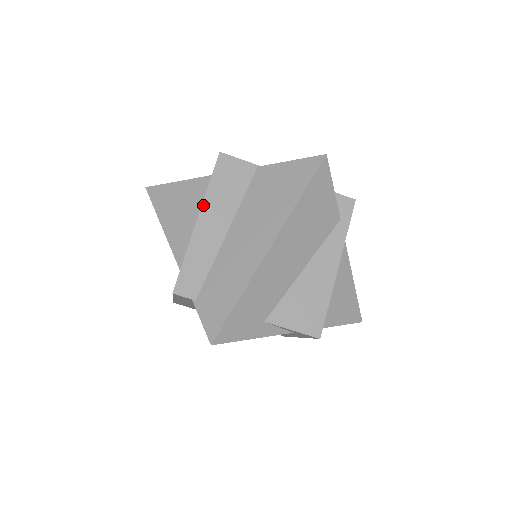
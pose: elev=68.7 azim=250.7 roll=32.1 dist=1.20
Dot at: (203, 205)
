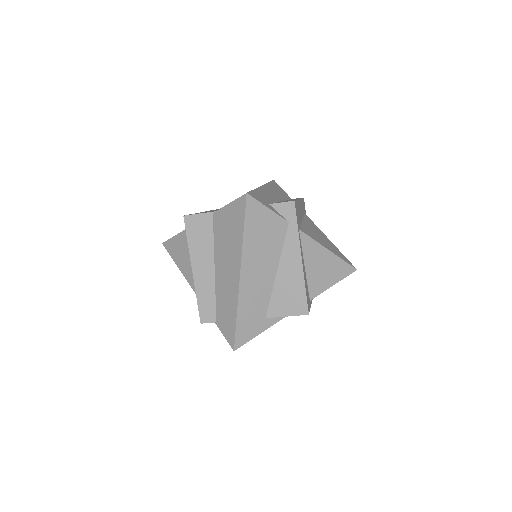
Dot at: (191, 259)
